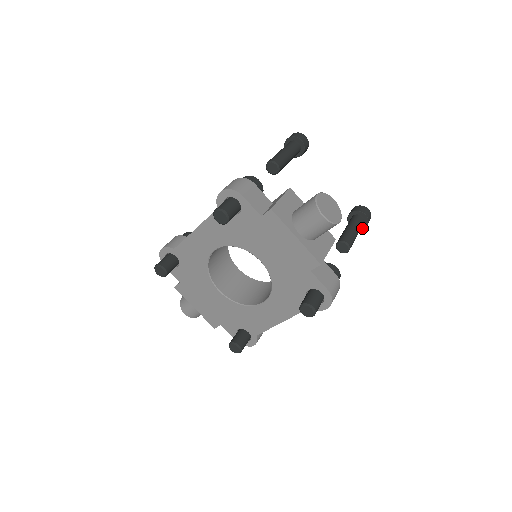
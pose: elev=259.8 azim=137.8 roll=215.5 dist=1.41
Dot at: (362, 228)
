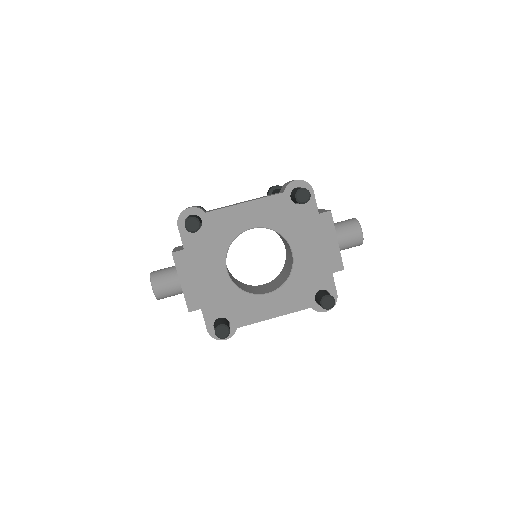
Dot at: occluded
